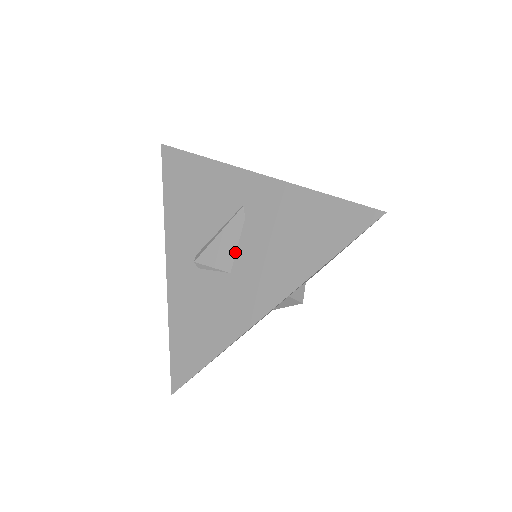
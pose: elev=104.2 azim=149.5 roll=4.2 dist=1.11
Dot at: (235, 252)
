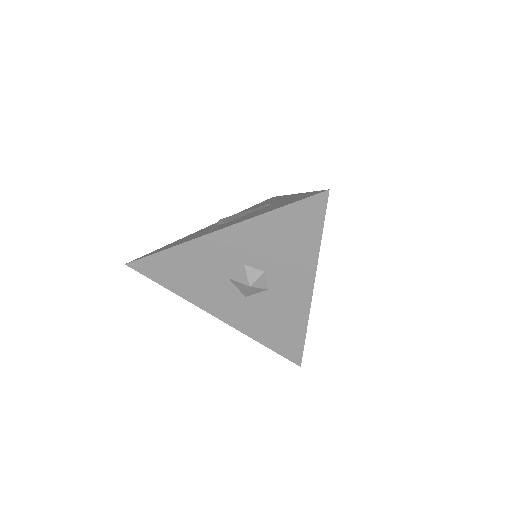
Dot at: (242, 216)
